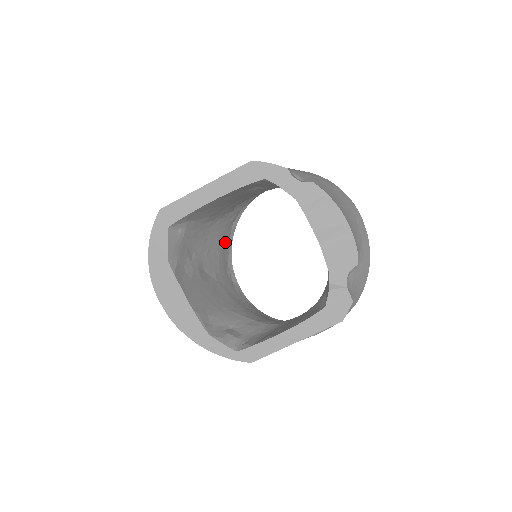
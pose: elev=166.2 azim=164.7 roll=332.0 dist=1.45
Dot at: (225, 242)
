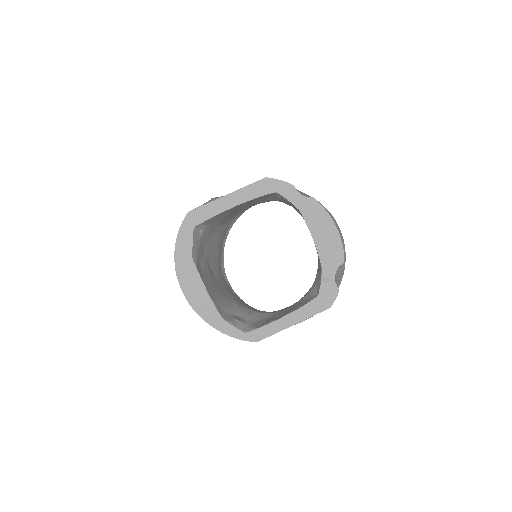
Dot at: (221, 245)
